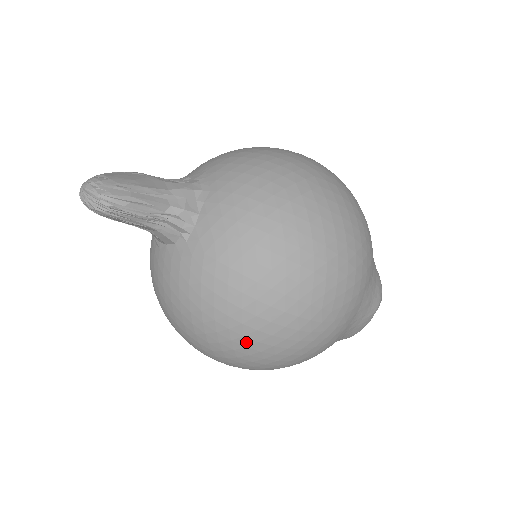
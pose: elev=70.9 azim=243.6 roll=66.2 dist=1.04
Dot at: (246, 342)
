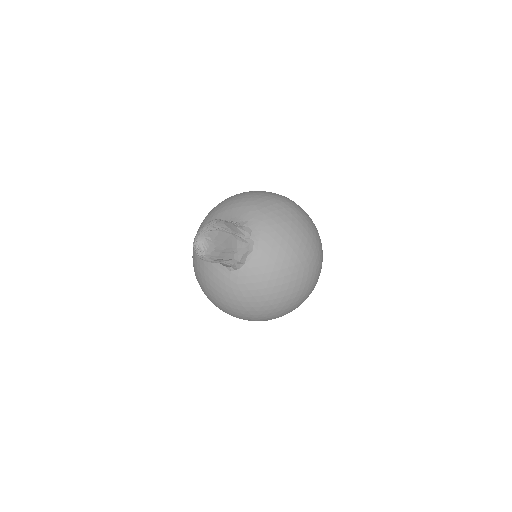
Dot at: (230, 314)
